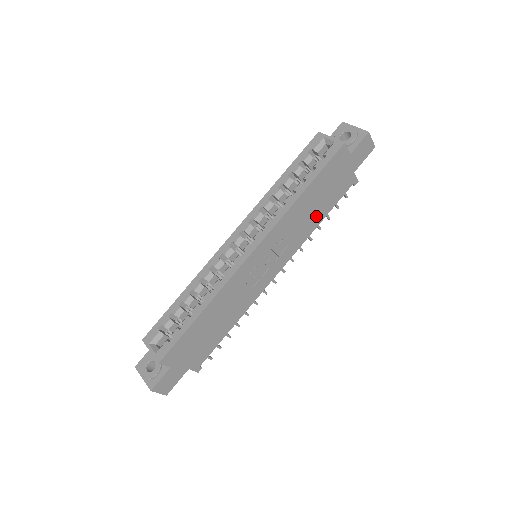
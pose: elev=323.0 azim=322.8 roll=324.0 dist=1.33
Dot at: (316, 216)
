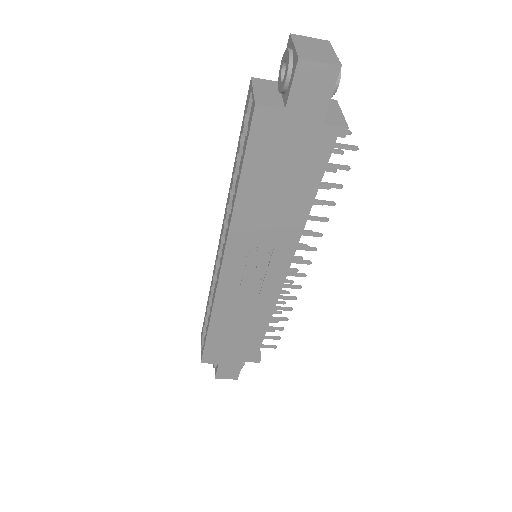
Dot at: (294, 203)
